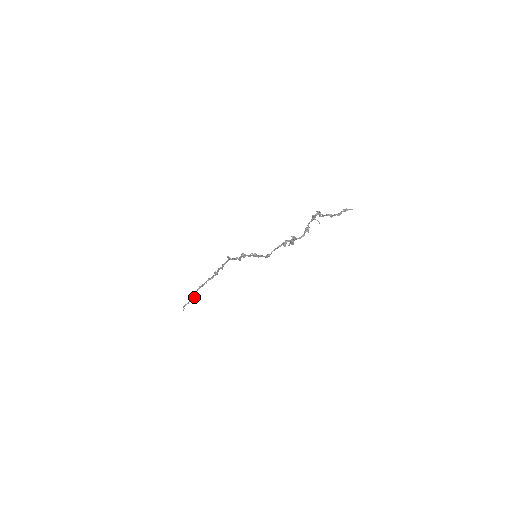
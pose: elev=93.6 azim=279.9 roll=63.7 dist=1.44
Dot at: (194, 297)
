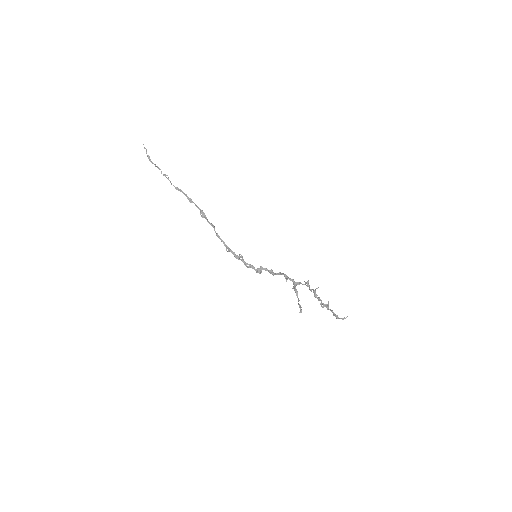
Dot at: occluded
